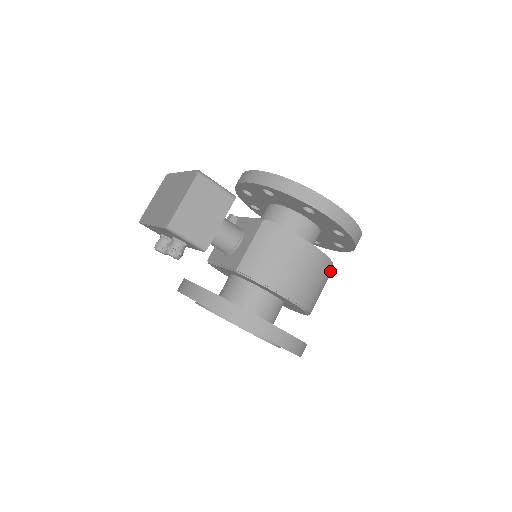
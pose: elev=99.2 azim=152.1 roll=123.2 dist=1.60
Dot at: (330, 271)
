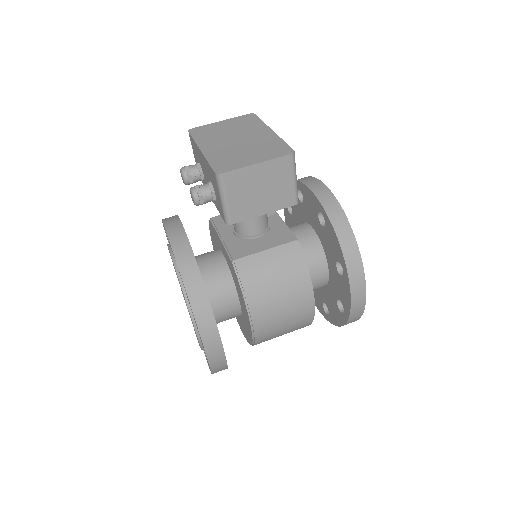
Dot at: (302, 327)
